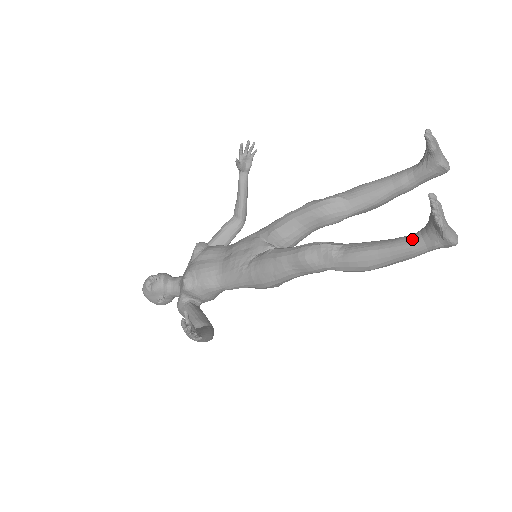
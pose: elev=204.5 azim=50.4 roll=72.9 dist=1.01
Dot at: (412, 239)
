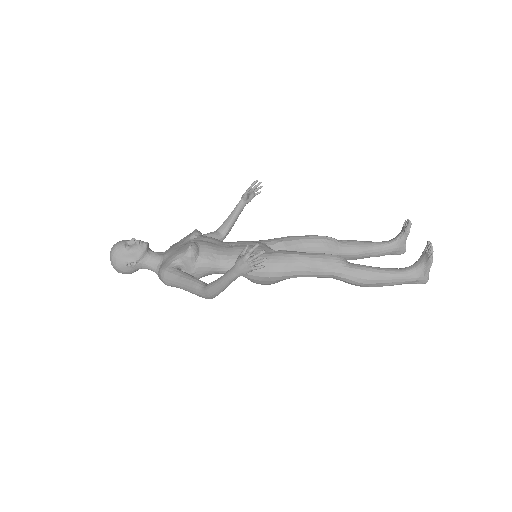
Dot at: (403, 269)
